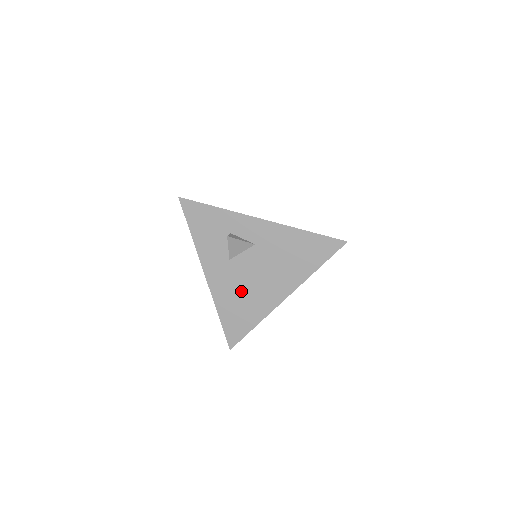
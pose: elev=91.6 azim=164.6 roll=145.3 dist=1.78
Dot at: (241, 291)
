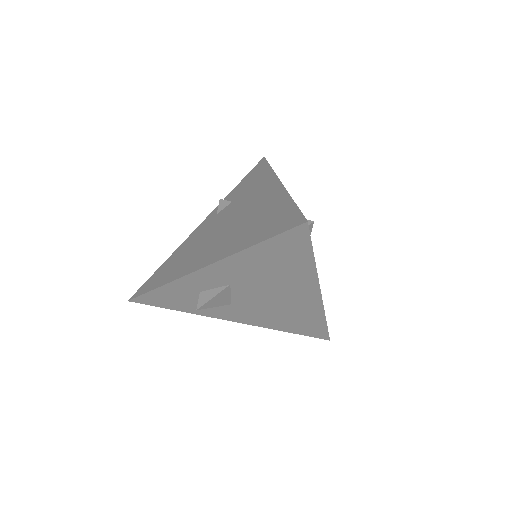
Dot at: (275, 312)
